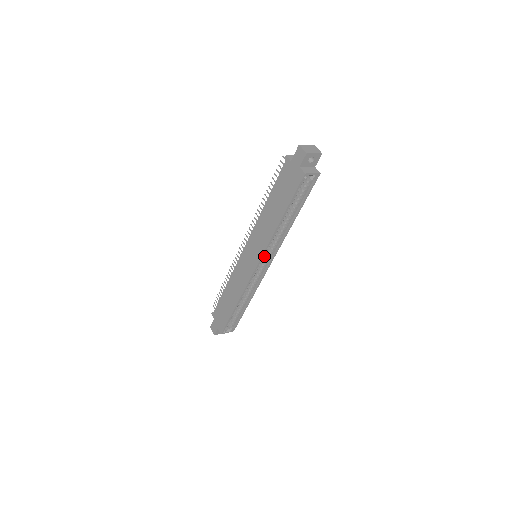
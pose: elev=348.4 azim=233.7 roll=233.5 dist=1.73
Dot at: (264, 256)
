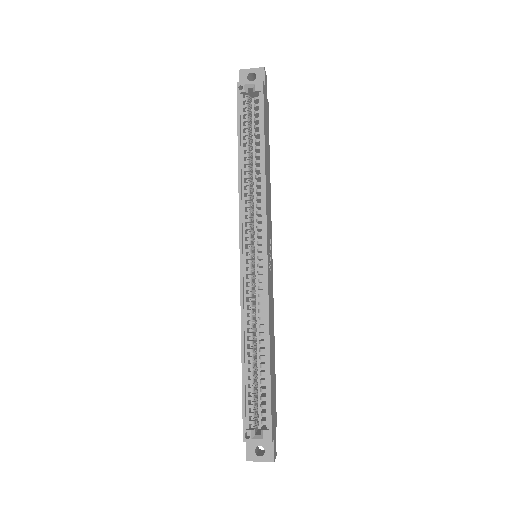
Dot at: (249, 235)
